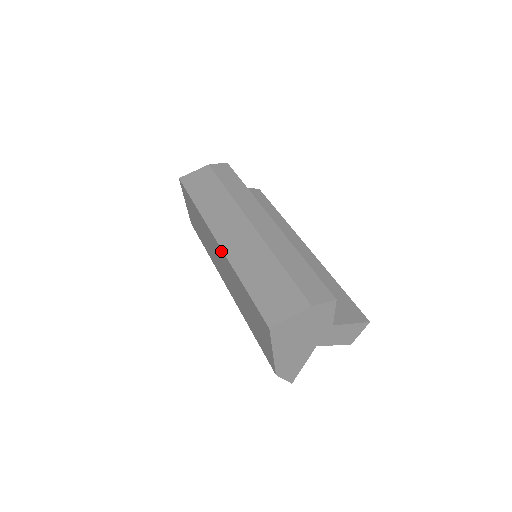
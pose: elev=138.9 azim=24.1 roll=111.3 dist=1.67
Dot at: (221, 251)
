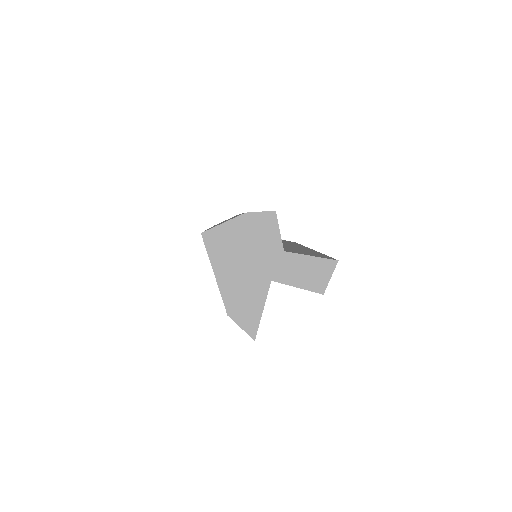
Dot at: occluded
